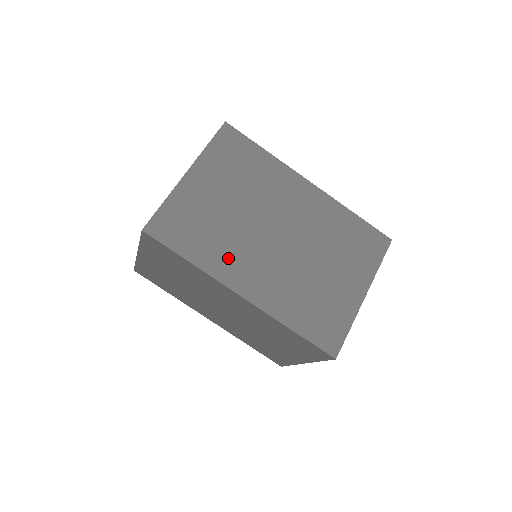
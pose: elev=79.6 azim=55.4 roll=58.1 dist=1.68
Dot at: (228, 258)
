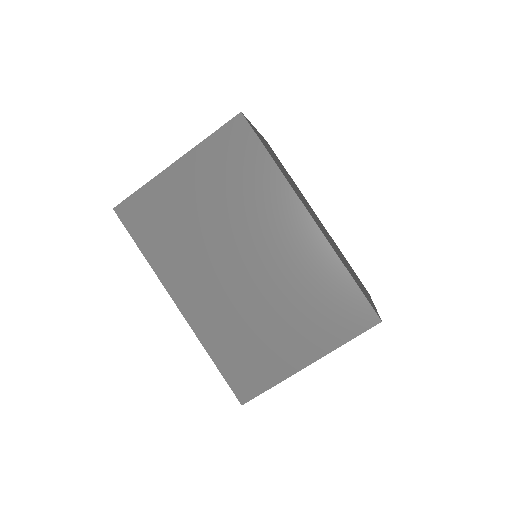
Dot at: (294, 189)
